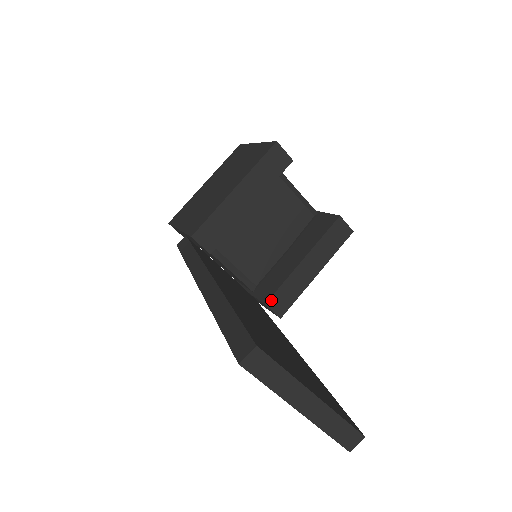
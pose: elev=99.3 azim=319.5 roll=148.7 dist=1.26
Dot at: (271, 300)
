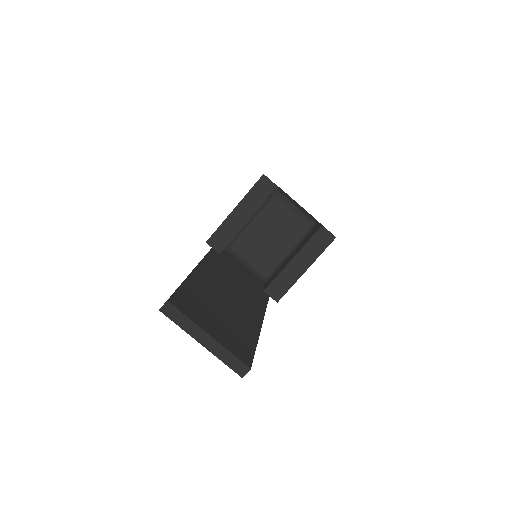
Dot at: (268, 288)
